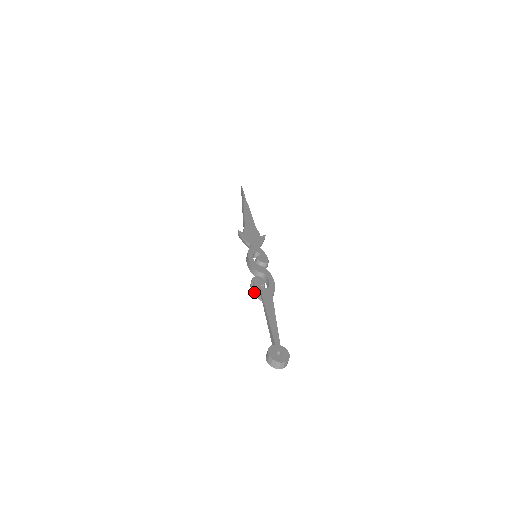
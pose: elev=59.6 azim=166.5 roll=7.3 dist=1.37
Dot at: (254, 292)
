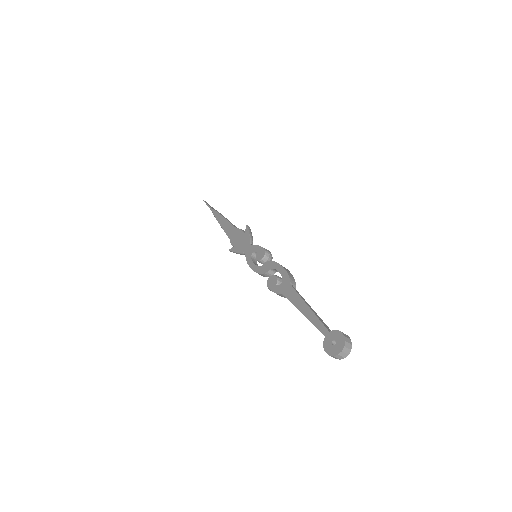
Dot at: occluded
